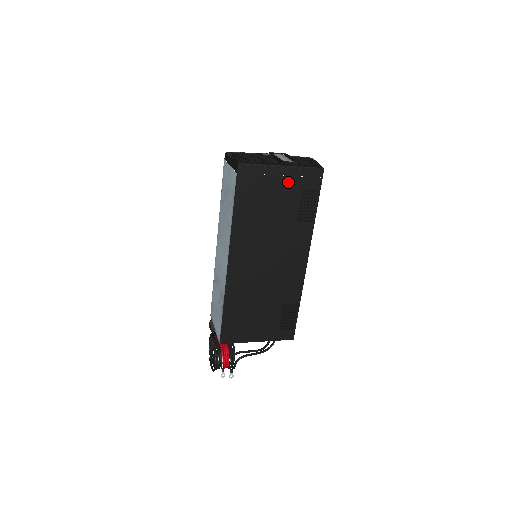
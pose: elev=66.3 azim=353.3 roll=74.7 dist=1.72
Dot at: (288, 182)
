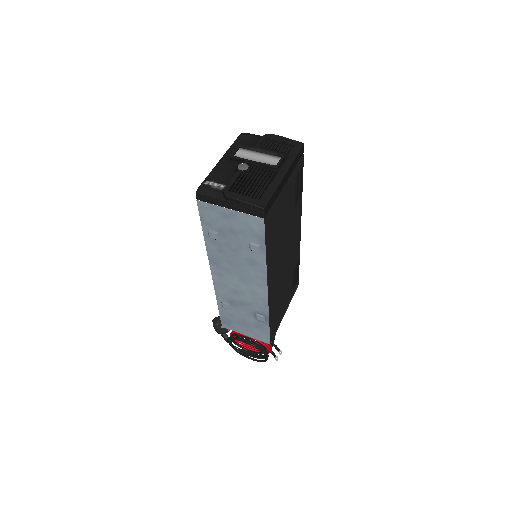
Dot at: (289, 183)
